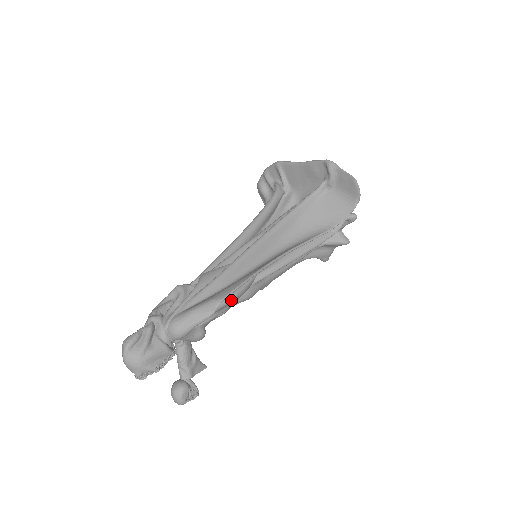
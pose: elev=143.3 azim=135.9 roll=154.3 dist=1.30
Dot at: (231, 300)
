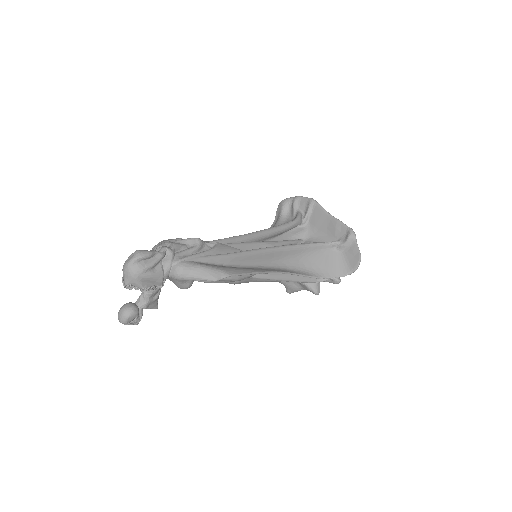
Dot at: (232, 280)
